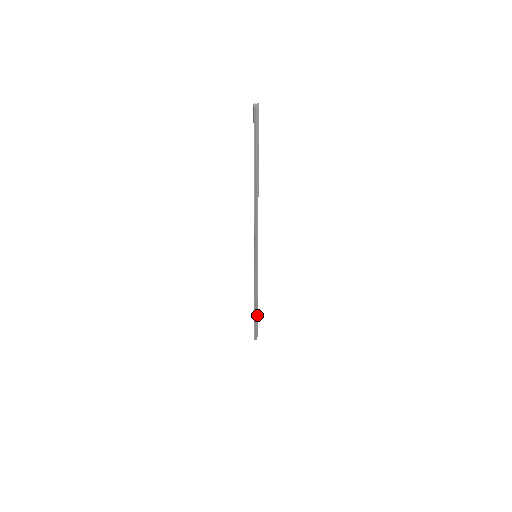
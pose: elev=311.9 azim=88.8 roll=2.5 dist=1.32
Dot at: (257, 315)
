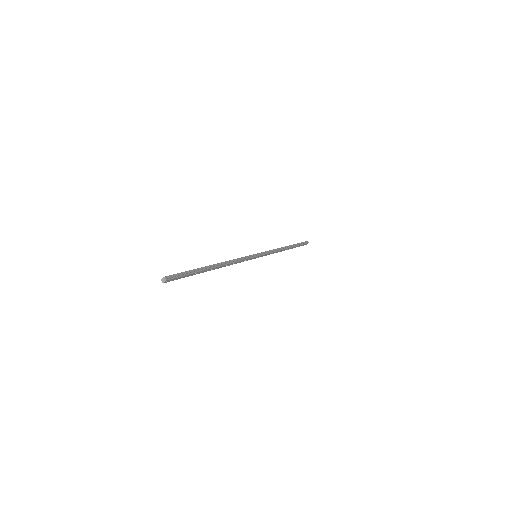
Dot at: (291, 248)
